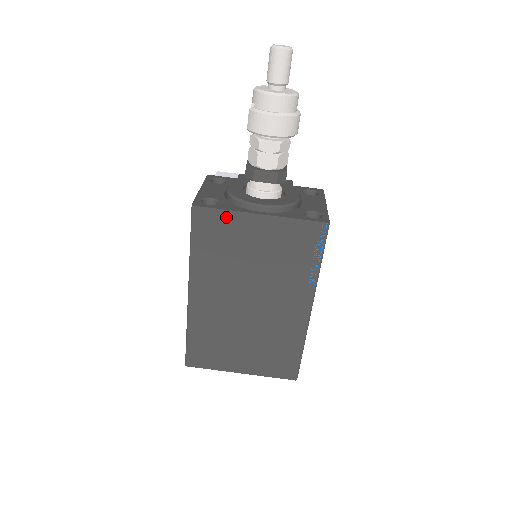
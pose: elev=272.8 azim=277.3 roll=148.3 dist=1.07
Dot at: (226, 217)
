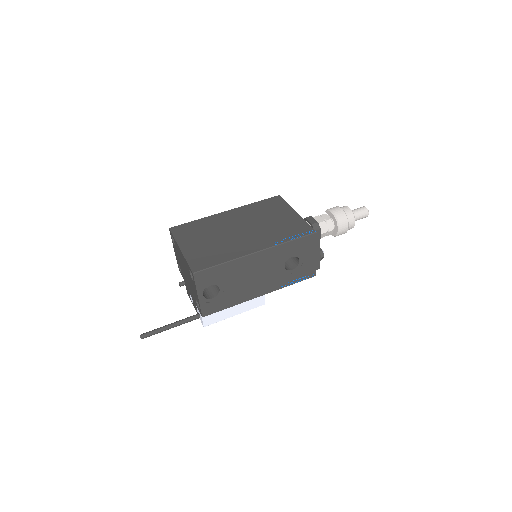
Dot at: (284, 205)
